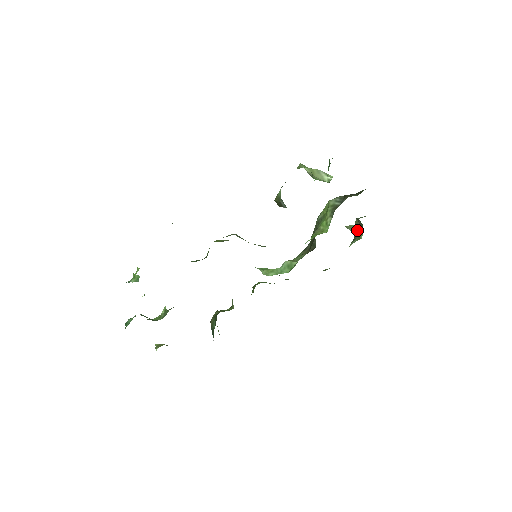
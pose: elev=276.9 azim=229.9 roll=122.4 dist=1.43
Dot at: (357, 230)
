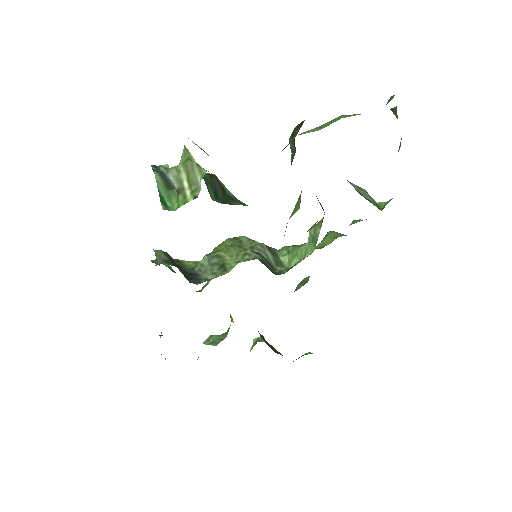
Dot at: occluded
